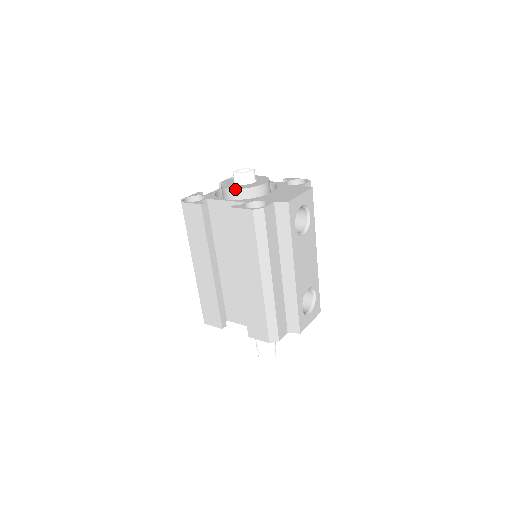
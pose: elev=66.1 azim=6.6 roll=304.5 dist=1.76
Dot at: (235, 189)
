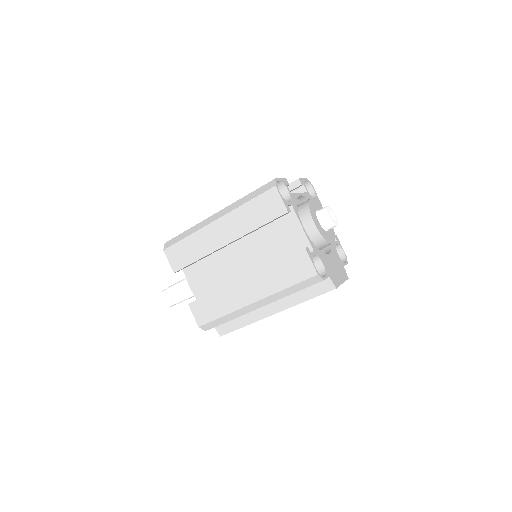
Dot at: (317, 228)
